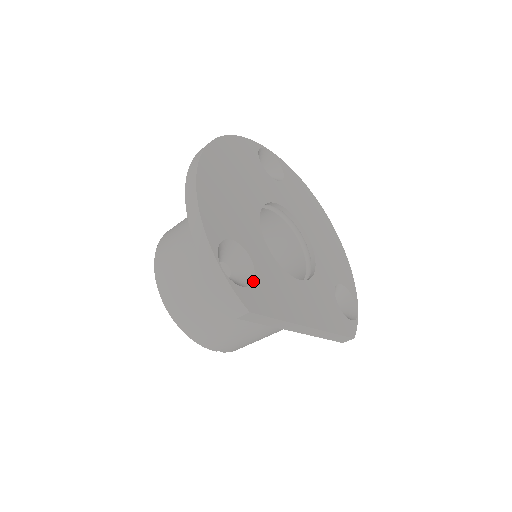
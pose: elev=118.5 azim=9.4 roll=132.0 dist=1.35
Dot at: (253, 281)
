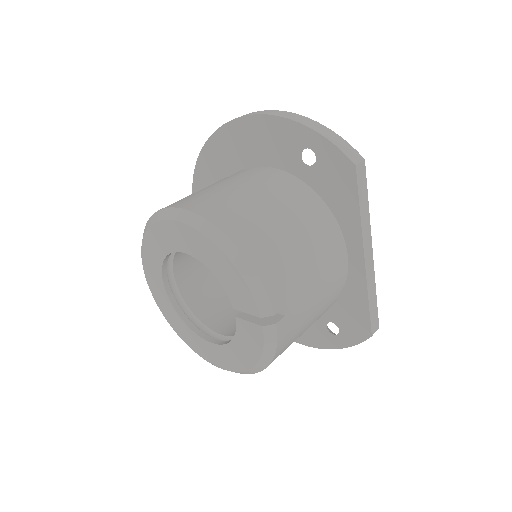
Dot at: occluded
